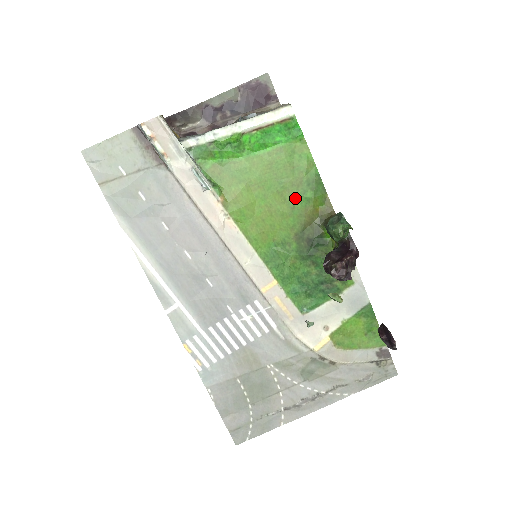
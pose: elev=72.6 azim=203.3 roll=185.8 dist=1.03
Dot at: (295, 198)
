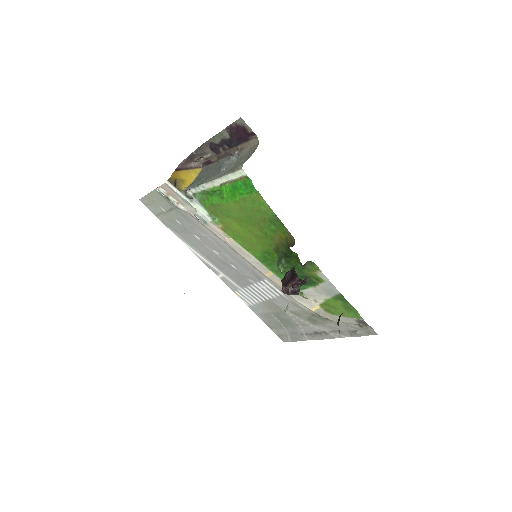
Dot at: (265, 229)
